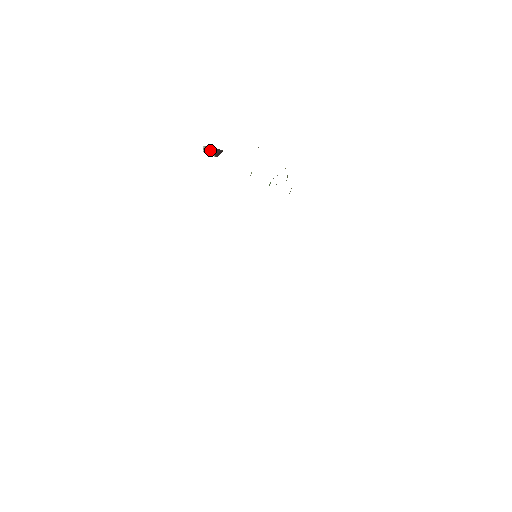
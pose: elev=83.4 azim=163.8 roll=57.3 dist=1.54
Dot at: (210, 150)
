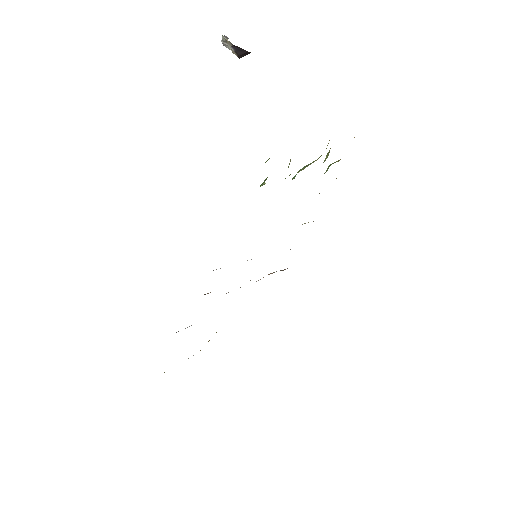
Dot at: (231, 47)
